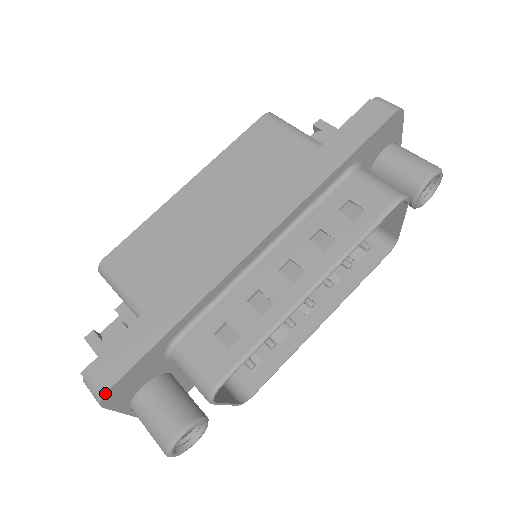
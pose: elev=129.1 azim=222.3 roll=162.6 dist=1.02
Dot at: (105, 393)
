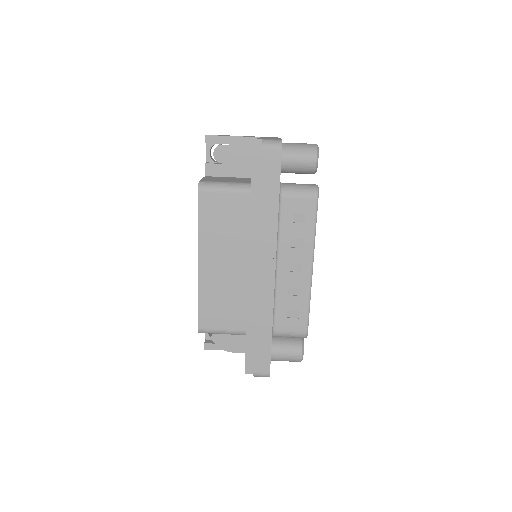
Dot at: occluded
